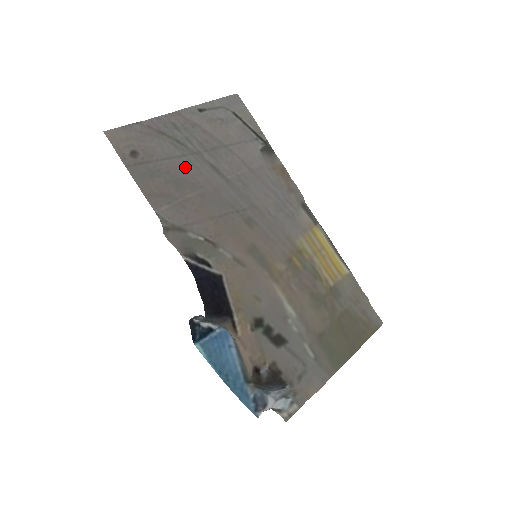
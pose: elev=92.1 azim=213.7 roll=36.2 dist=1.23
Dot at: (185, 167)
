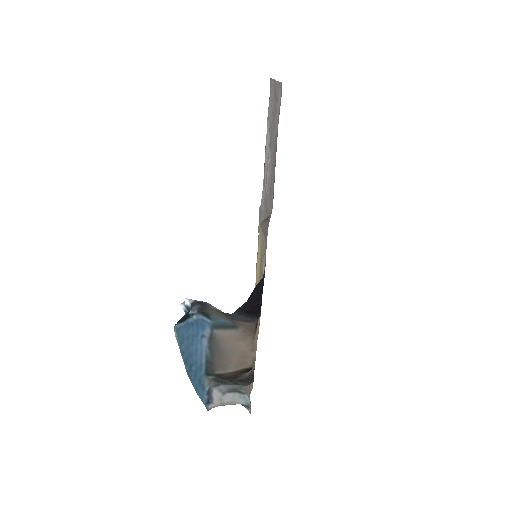
Dot at: (272, 151)
